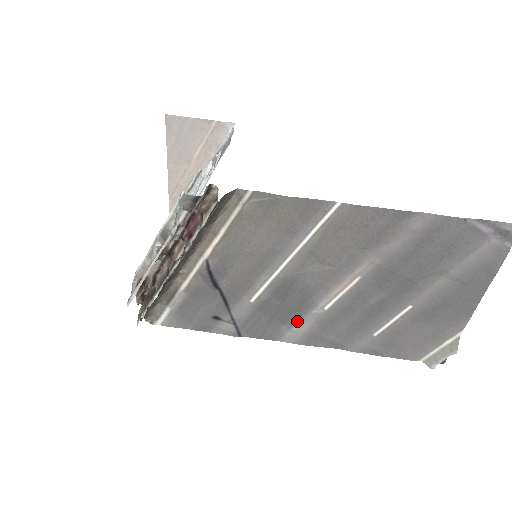
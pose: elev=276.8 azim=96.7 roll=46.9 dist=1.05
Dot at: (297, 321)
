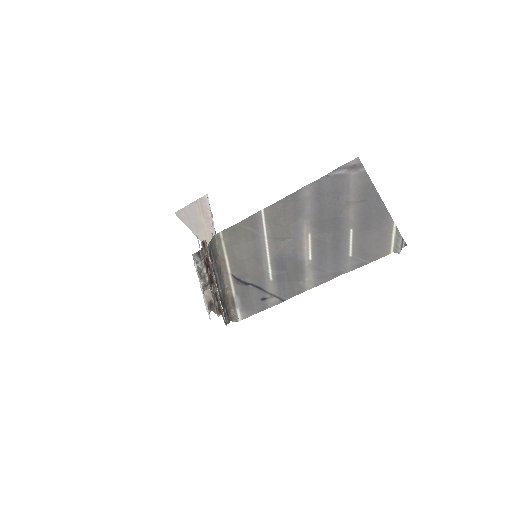
Dot at: (304, 275)
